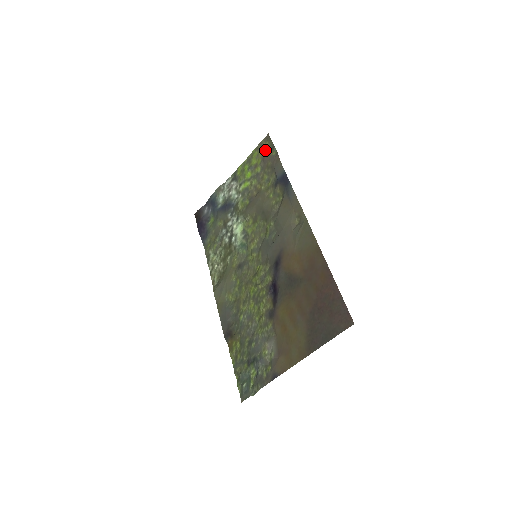
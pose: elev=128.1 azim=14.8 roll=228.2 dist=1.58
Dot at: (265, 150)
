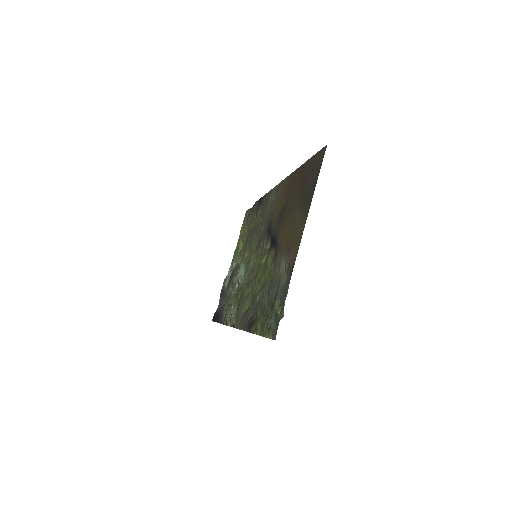
Dot at: (246, 219)
